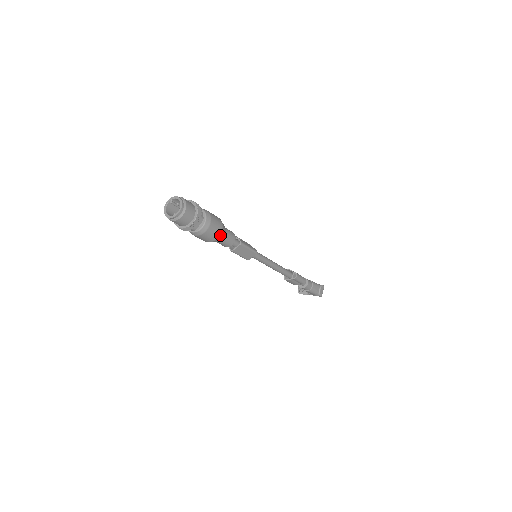
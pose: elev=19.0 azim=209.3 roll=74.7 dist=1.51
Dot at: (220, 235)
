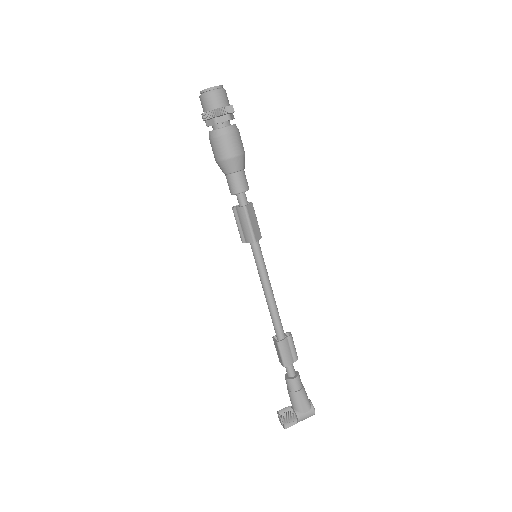
Dot at: (244, 154)
